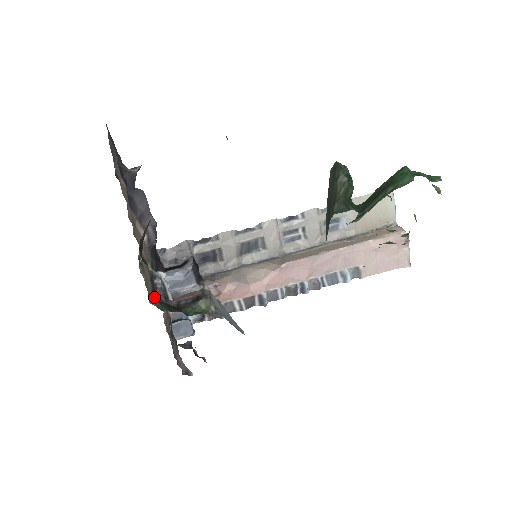
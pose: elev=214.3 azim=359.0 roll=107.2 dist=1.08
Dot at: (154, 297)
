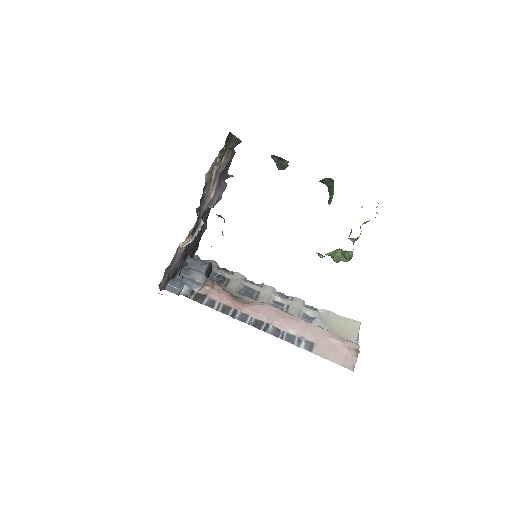
Dot at: occluded
